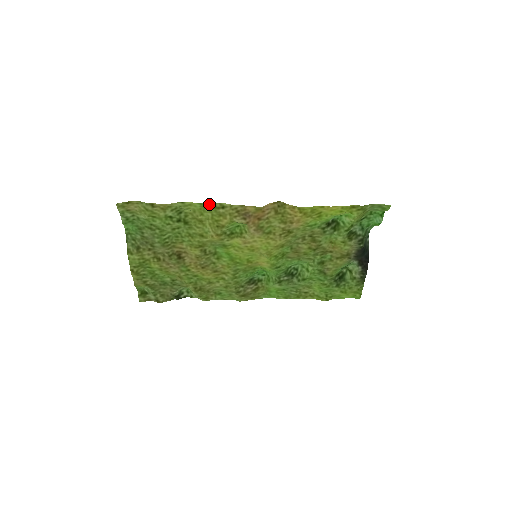
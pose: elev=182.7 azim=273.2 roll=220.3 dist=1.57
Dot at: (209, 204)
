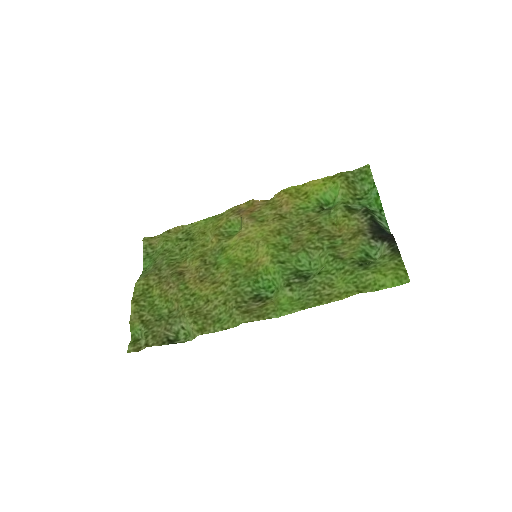
Dot at: (212, 218)
